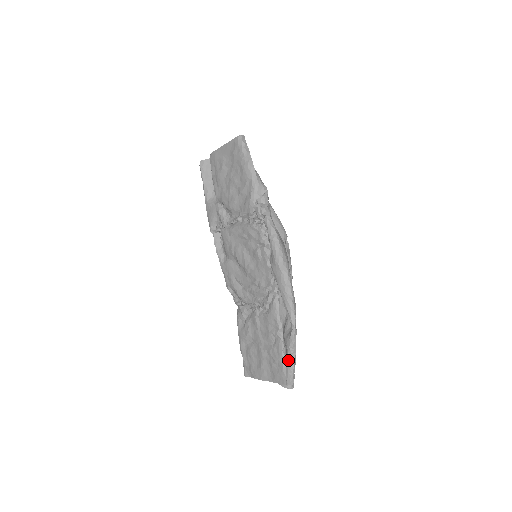
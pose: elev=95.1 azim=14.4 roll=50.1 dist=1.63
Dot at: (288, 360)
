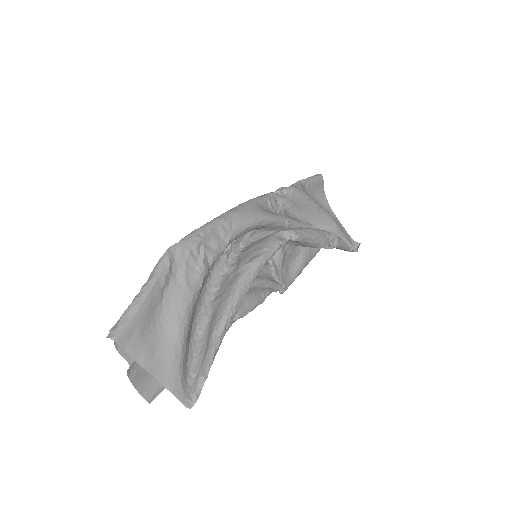
Dot at: occluded
